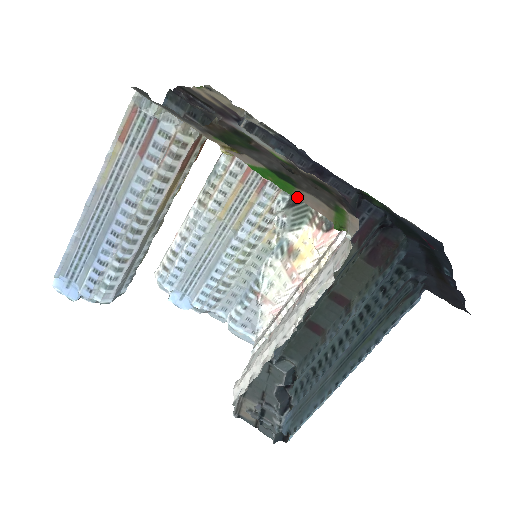
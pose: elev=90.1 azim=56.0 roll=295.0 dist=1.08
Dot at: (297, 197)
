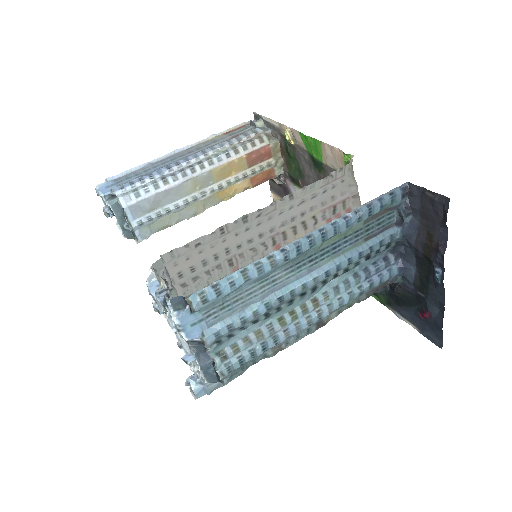
Dot at: (323, 145)
